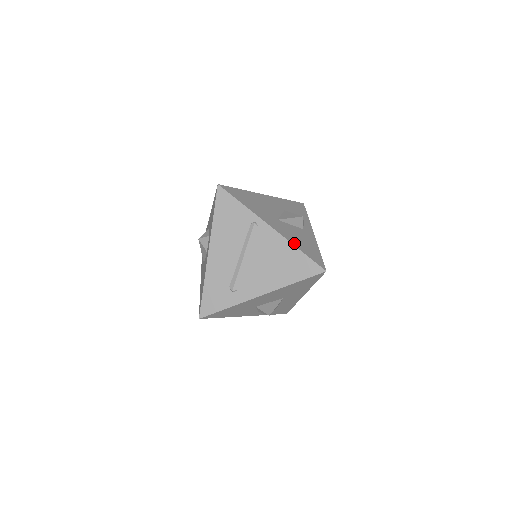
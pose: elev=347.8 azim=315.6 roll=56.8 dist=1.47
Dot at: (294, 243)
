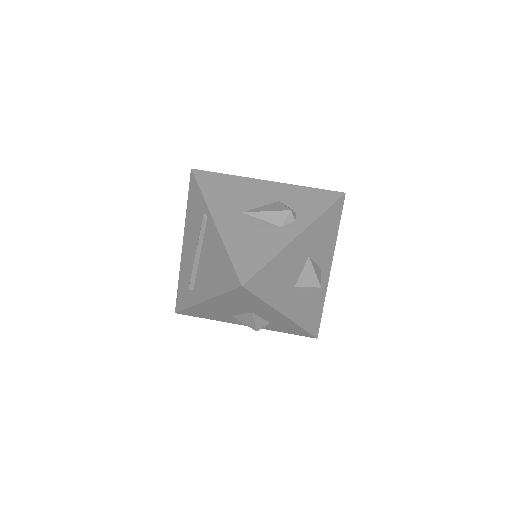
Dot at: (229, 243)
